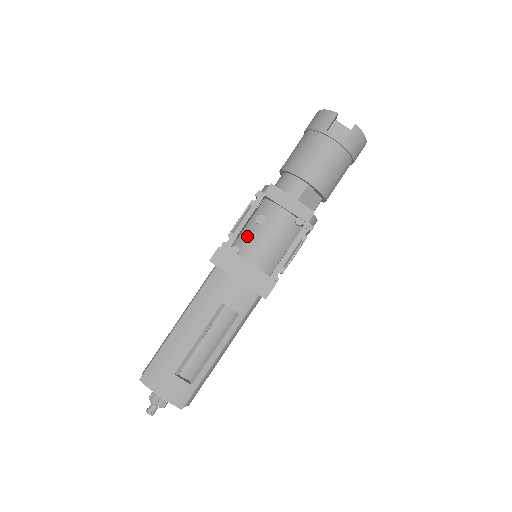
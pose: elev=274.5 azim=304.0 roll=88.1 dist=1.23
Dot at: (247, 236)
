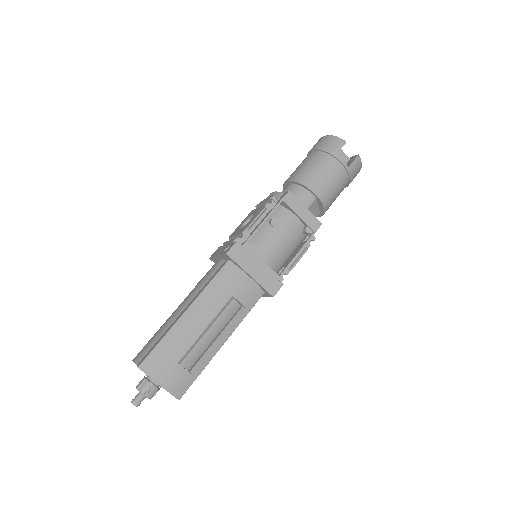
Dot at: (260, 236)
